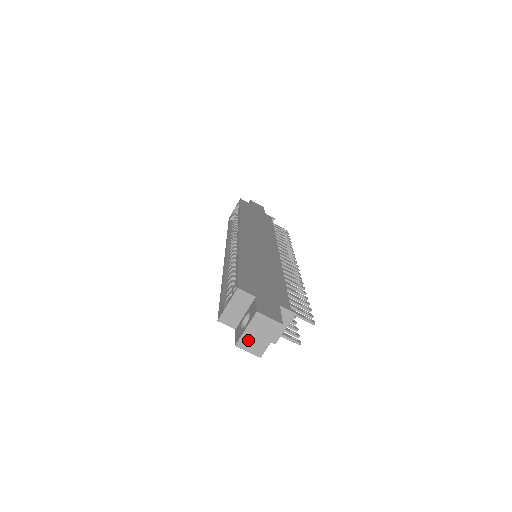
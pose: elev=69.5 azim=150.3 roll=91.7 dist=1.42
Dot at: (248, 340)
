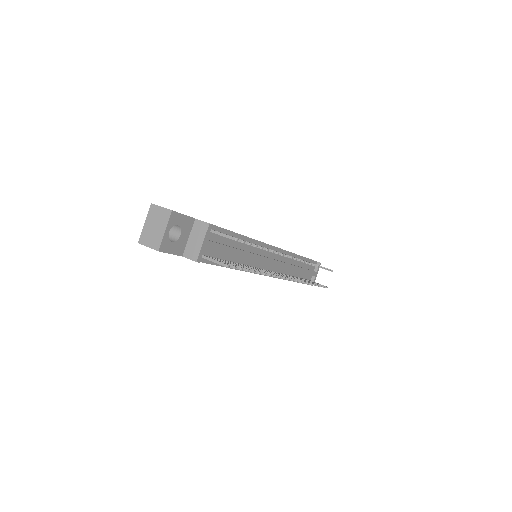
Dot at: (147, 234)
